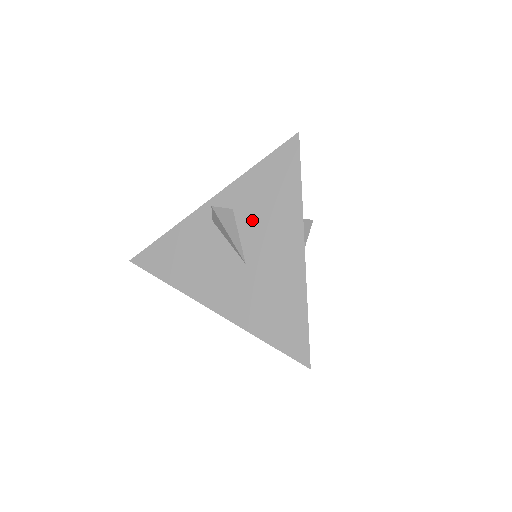
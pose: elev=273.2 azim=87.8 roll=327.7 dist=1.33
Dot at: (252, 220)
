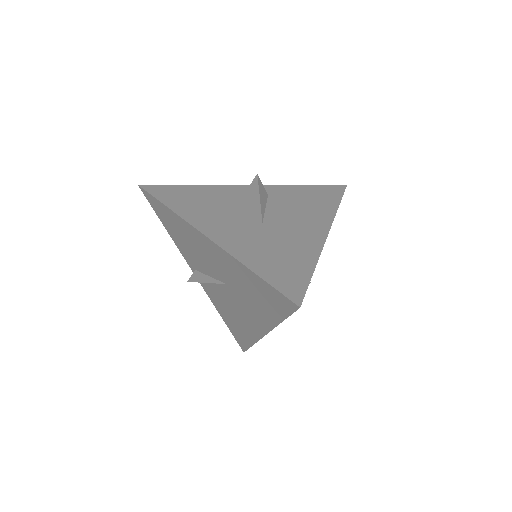
Dot at: (284, 205)
